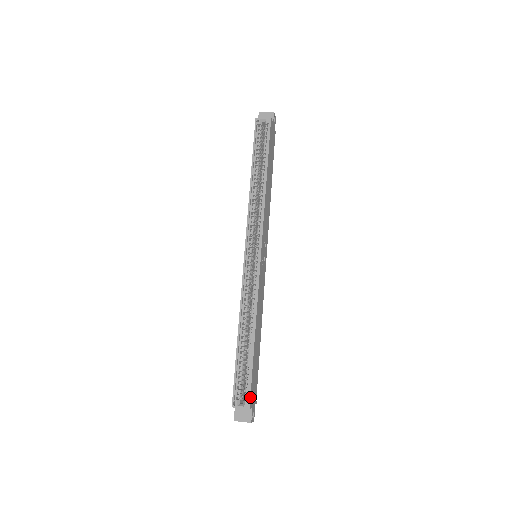
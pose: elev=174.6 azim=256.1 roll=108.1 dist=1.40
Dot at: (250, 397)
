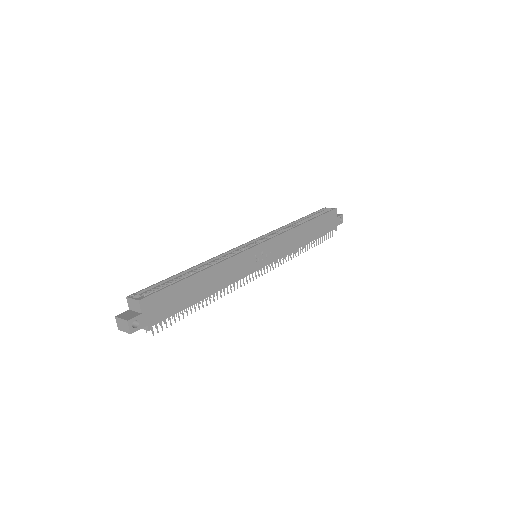
Dot at: (150, 295)
